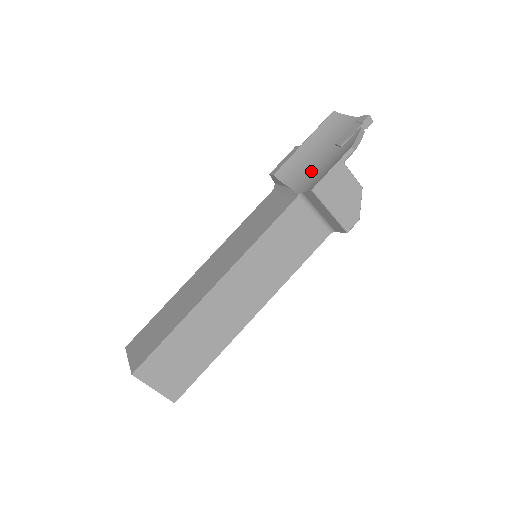
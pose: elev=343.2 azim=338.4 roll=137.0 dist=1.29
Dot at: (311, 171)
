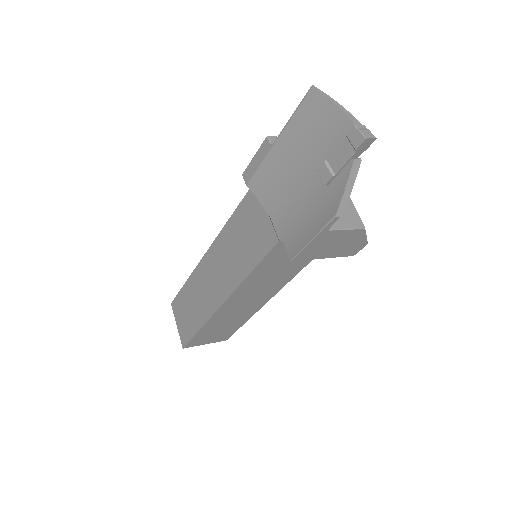
Dot at: (291, 205)
